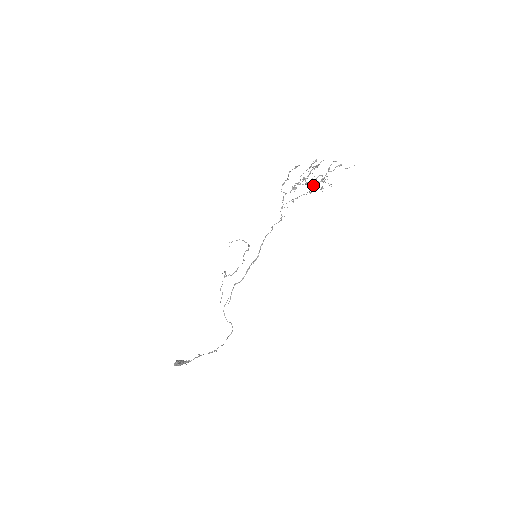
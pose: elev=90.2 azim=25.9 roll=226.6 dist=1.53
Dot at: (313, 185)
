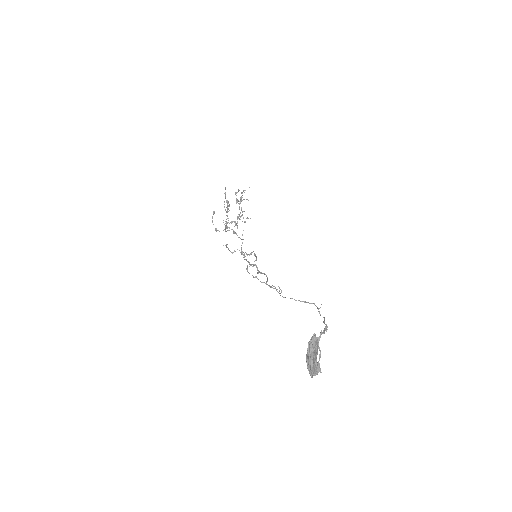
Dot at: (240, 201)
